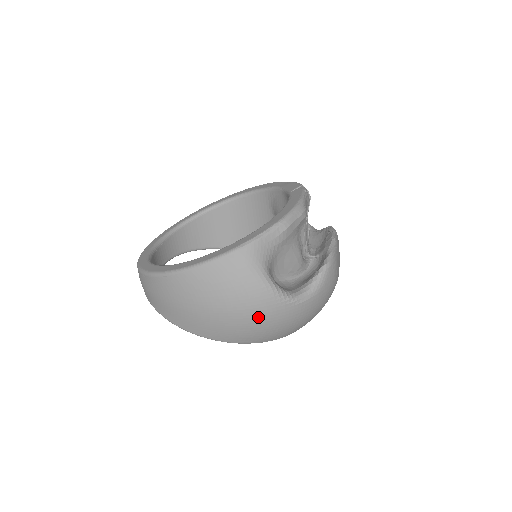
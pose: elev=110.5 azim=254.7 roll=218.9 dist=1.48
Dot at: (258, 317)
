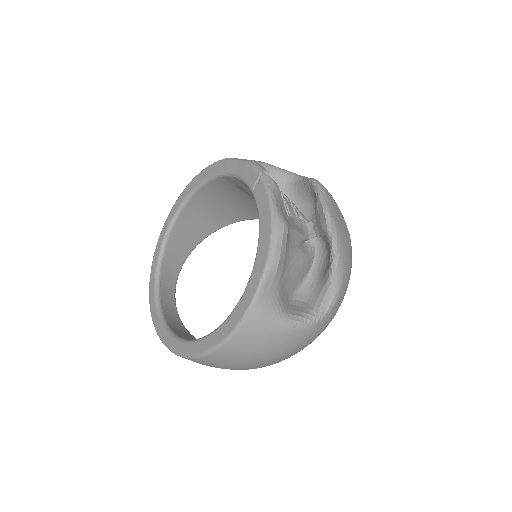
Dot at: (299, 346)
